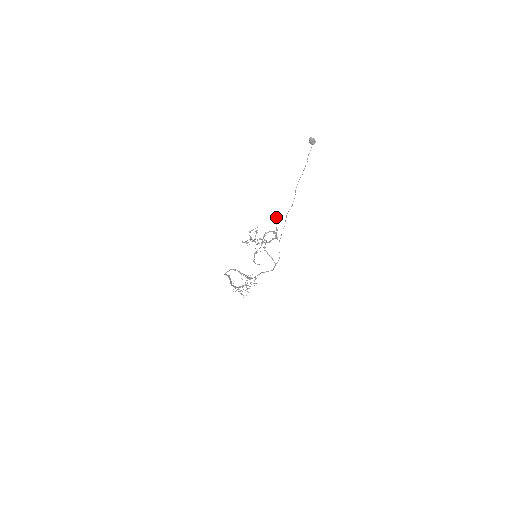
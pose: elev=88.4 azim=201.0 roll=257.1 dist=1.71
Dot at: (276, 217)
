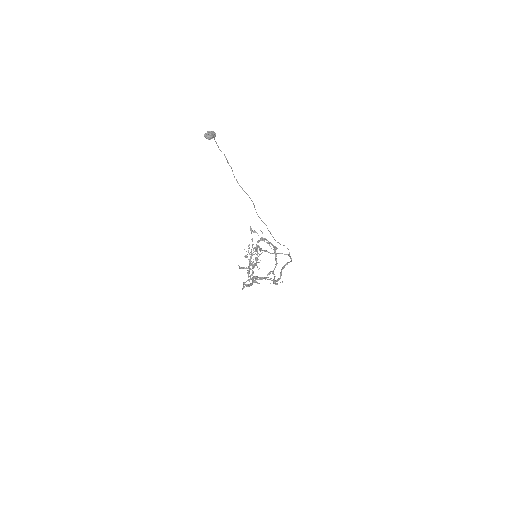
Dot at: (253, 232)
